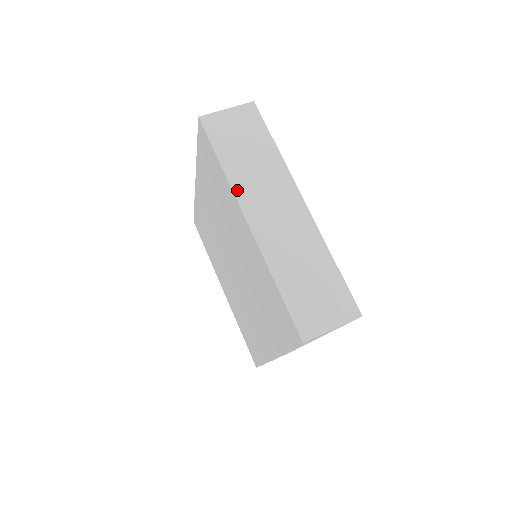
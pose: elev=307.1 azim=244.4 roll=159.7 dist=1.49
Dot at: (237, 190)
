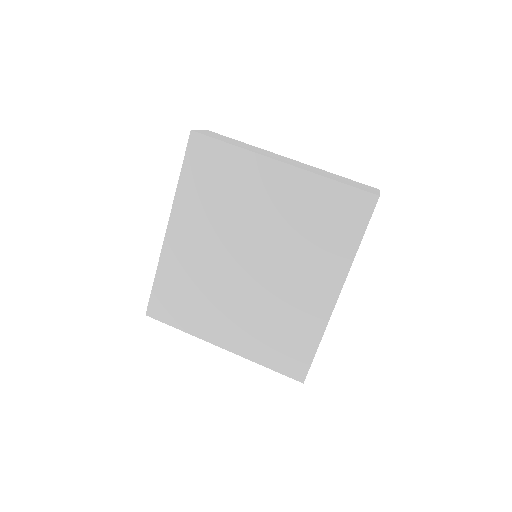
Dot at: (257, 153)
